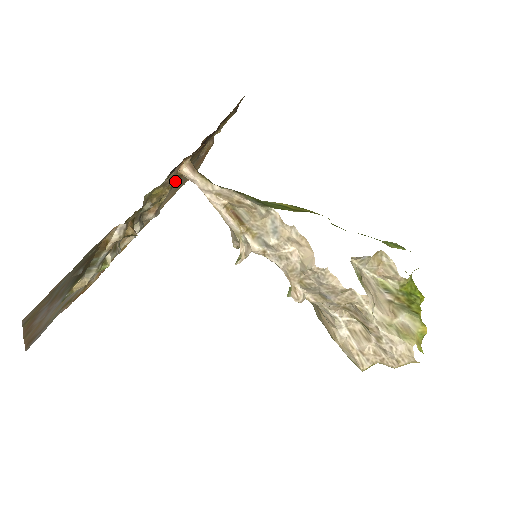
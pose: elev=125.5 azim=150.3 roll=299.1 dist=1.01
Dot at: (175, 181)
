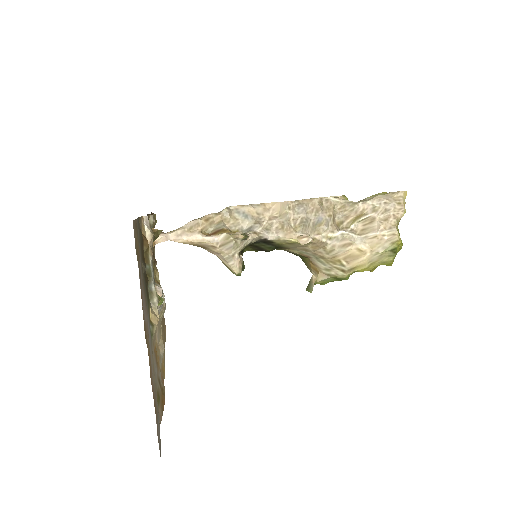
Dot at: occluded
